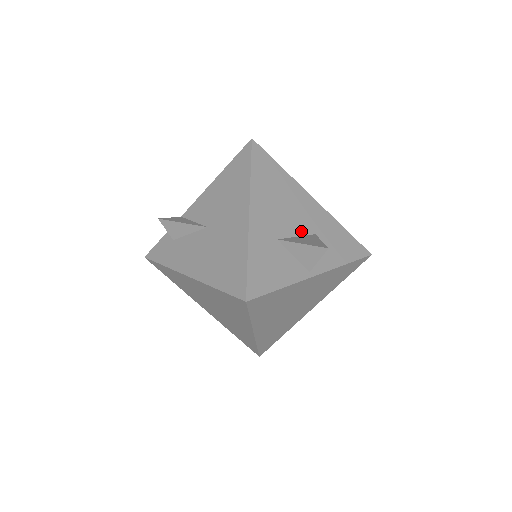
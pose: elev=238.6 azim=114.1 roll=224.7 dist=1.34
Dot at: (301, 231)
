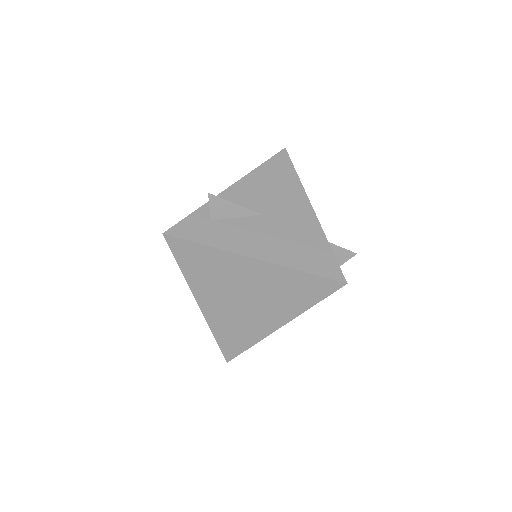
Dot at: occluded
